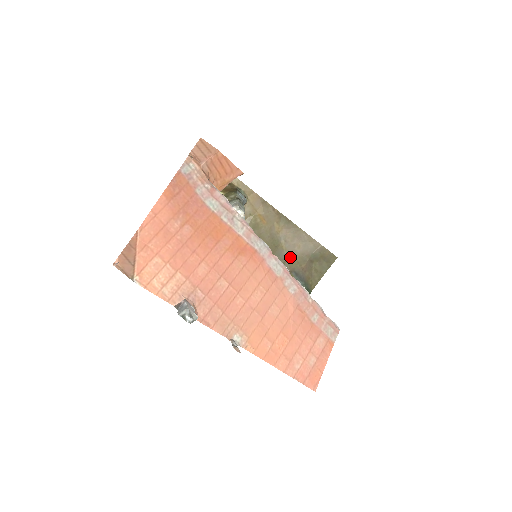
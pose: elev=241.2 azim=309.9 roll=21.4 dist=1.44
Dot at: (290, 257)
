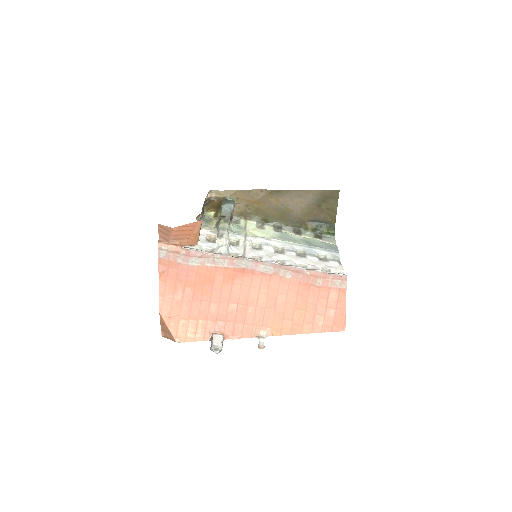
Dot at: (300, 213)
